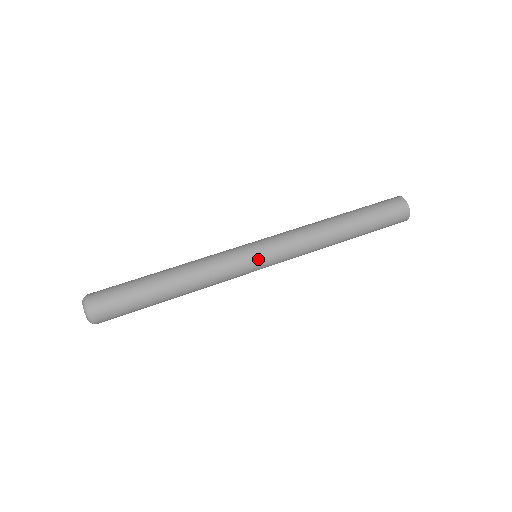
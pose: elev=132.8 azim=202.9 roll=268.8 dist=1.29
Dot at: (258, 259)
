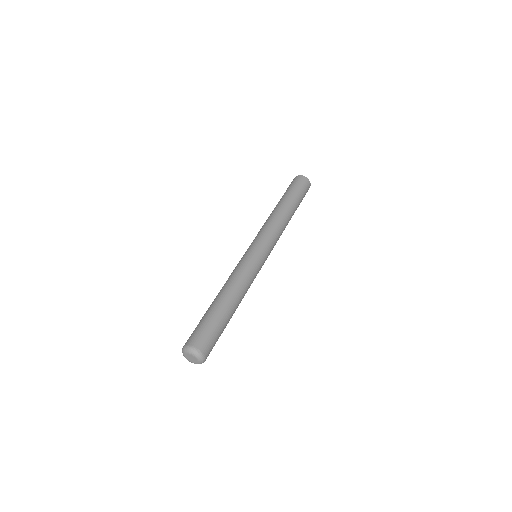
Dot at: (264, 258)
